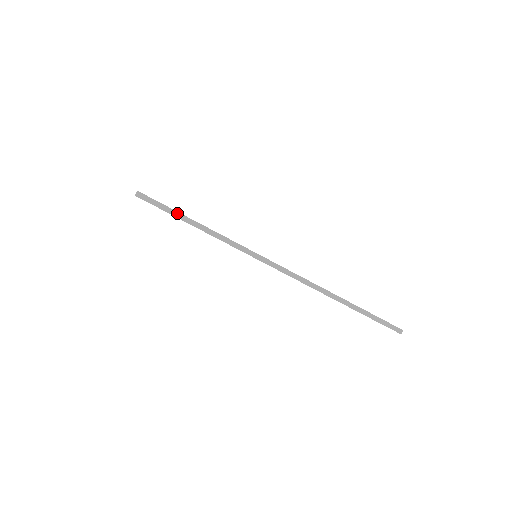
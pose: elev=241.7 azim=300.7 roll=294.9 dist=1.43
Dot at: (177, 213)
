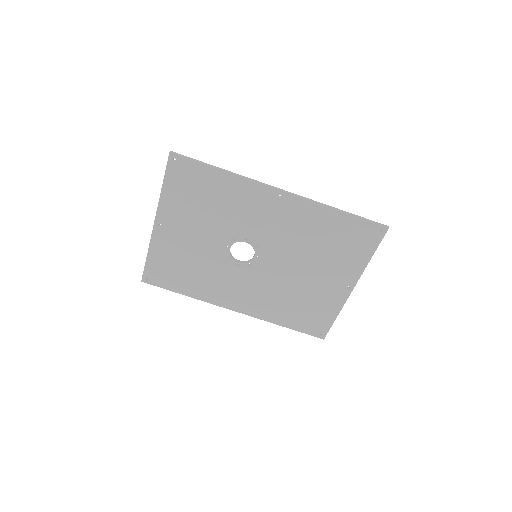
Dot at: (200, 161)
